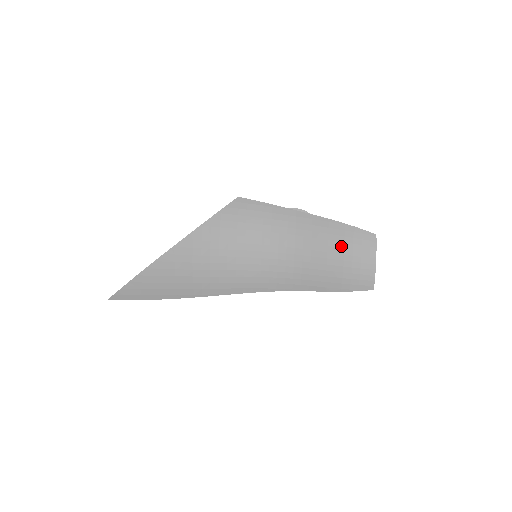
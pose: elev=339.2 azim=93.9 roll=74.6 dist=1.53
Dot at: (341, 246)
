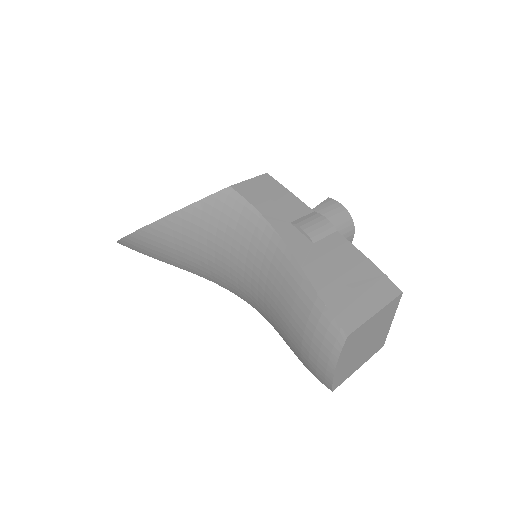
Dot at: (303, 320)
